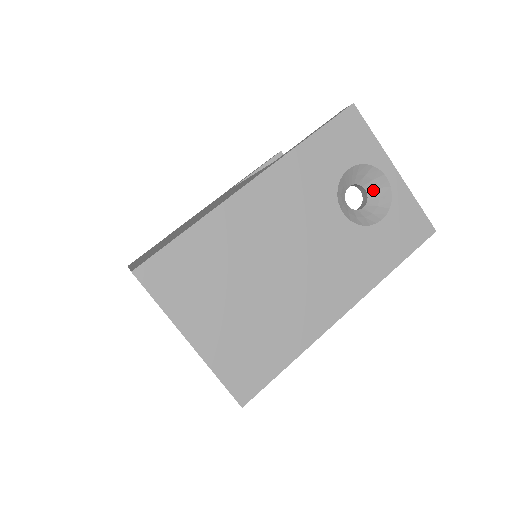
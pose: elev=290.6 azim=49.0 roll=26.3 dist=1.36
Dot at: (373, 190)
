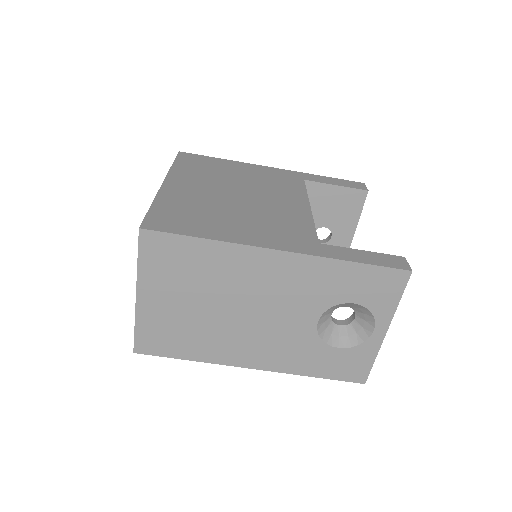
Dot at: (359, 324)
